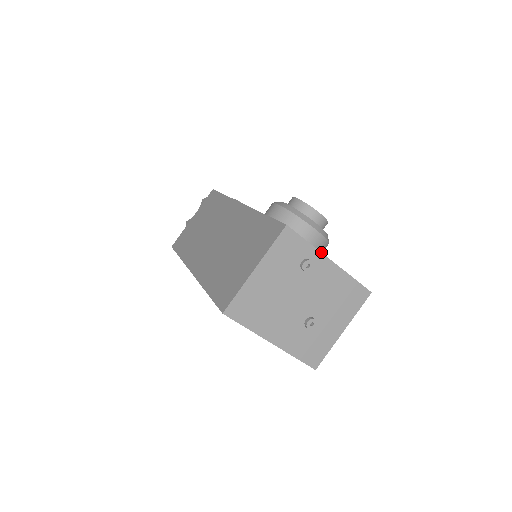
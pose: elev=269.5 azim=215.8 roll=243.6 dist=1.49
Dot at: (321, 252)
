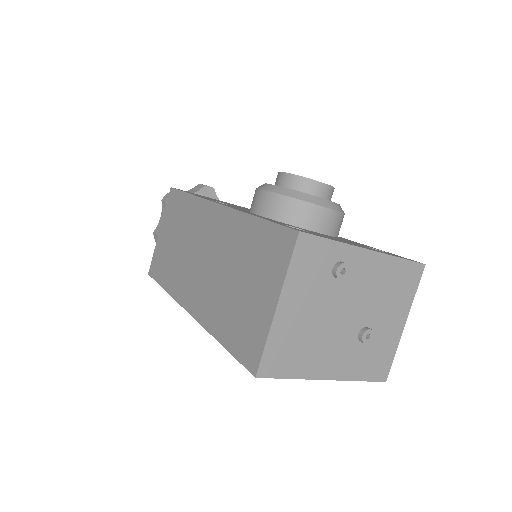
Dot at: (353, 245)
